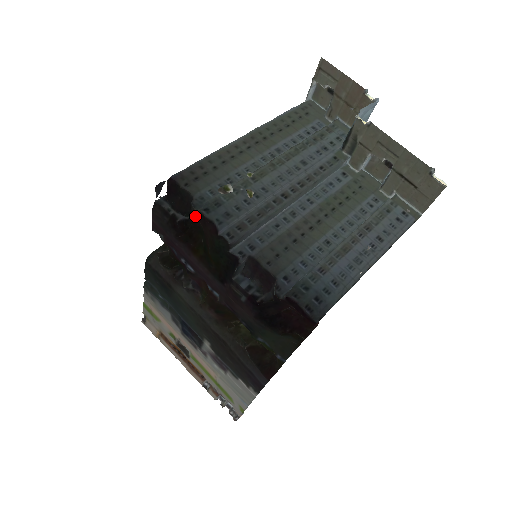
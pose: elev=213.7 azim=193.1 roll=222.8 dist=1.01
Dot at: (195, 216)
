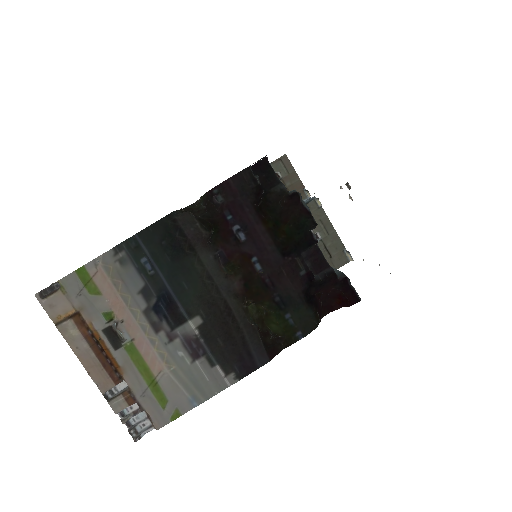
Dot at: (269, 196)
